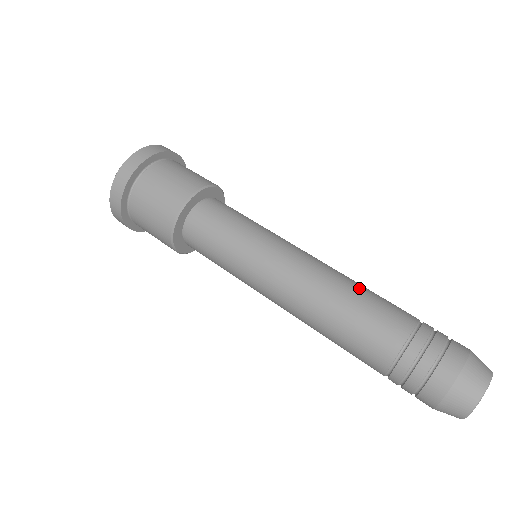
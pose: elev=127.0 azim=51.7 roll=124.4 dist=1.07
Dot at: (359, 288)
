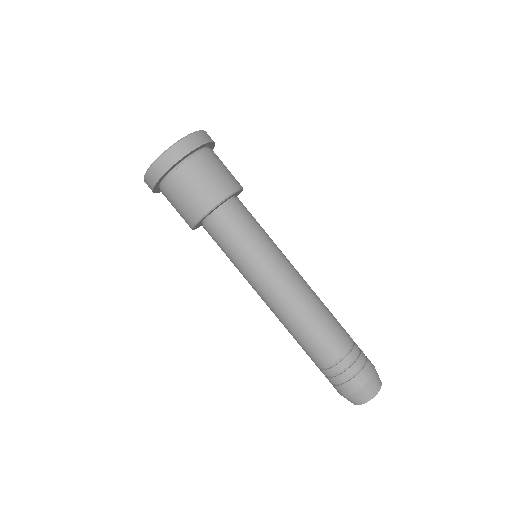
Dot at: (323, 312)
